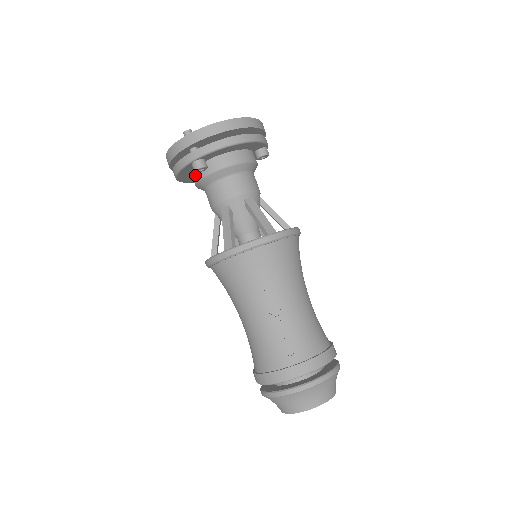
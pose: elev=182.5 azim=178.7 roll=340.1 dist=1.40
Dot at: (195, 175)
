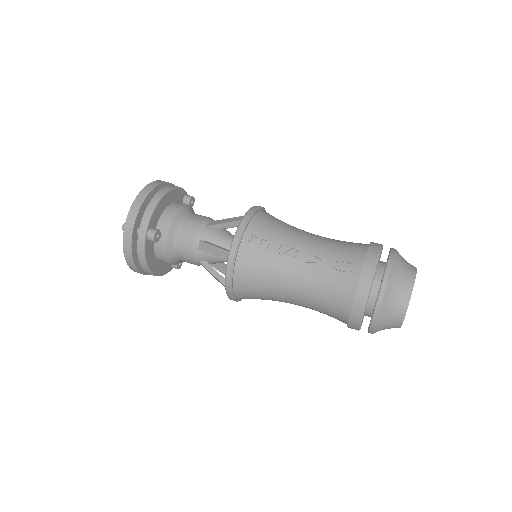
Dot at: (158, 251)
